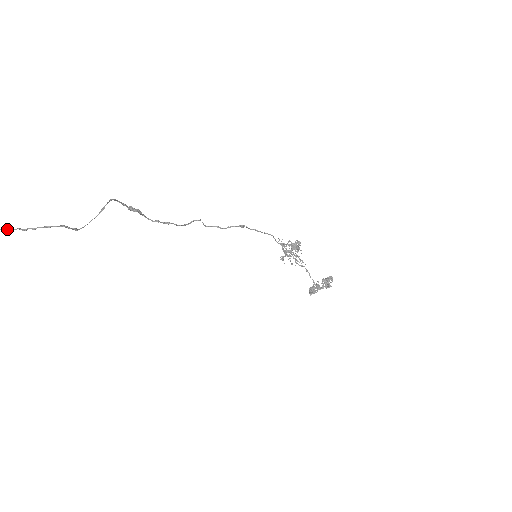
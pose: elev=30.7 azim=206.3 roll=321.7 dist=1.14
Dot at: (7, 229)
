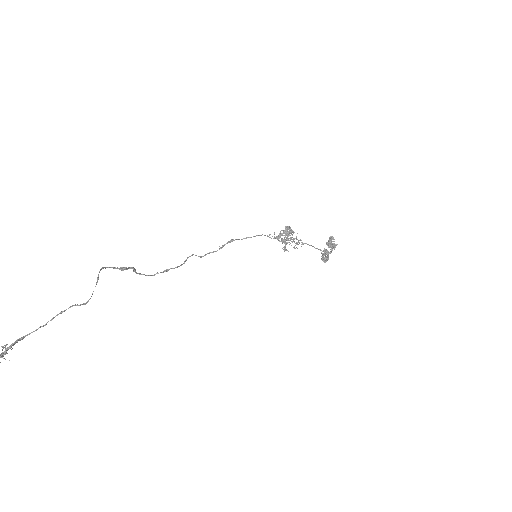
Dot at: (31, 332)
